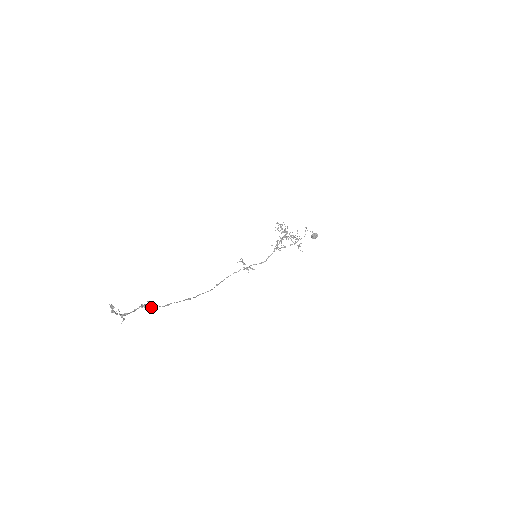
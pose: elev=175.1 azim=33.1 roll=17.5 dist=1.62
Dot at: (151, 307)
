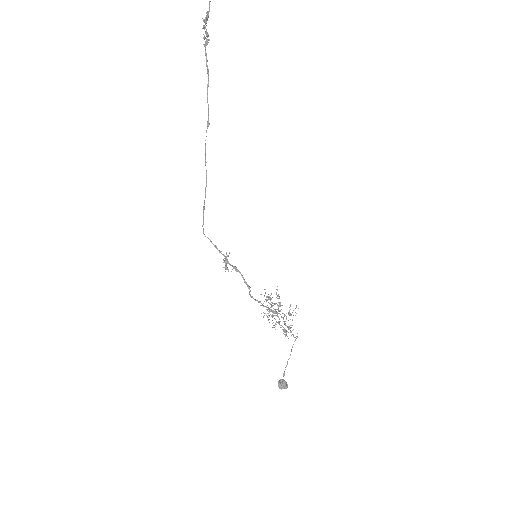
Dot at: (207, 35)
